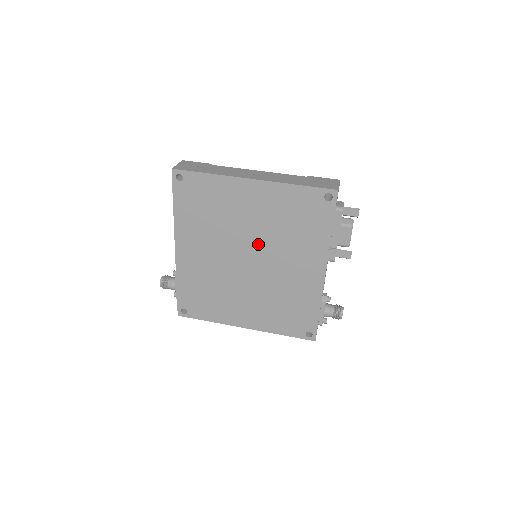
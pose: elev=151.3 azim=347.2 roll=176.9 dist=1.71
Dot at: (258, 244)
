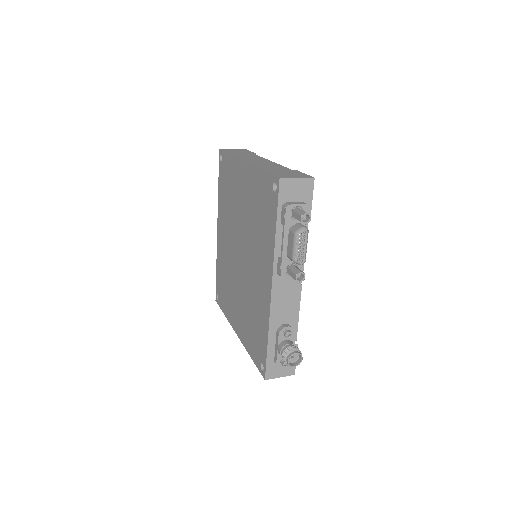
Dot at: (244, 236)
